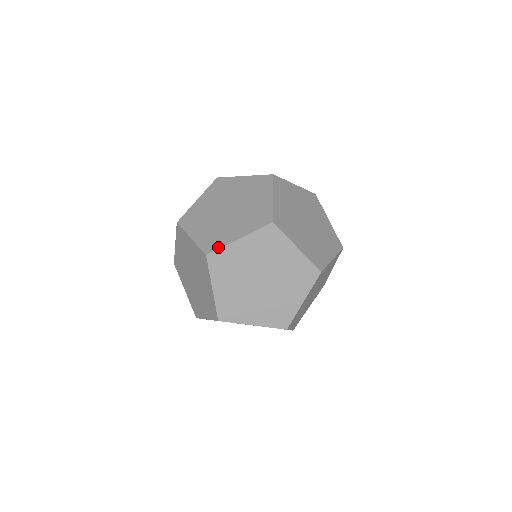
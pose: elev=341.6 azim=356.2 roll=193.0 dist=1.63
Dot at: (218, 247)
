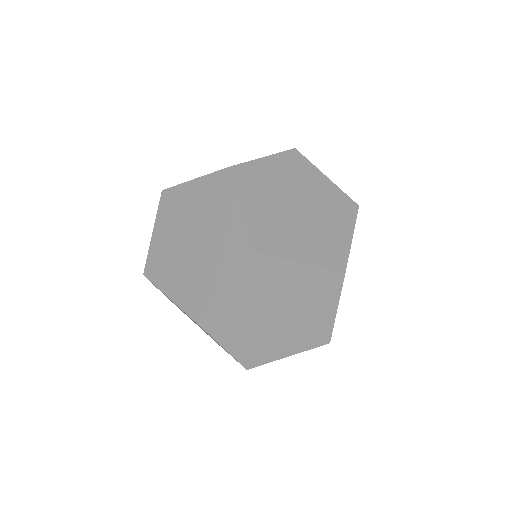
Dot at: occluded
